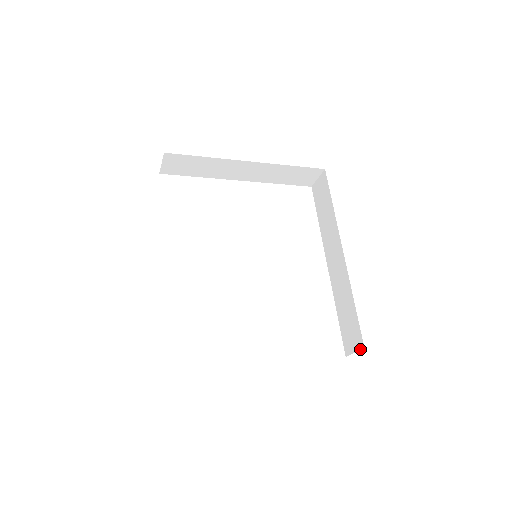
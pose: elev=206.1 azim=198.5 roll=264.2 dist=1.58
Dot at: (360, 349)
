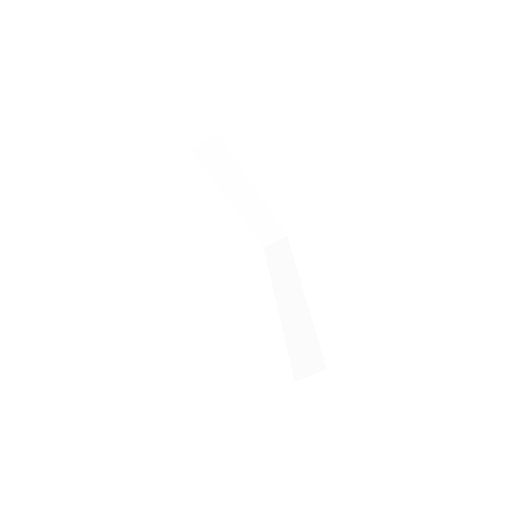
Dot at: (320, 371)
